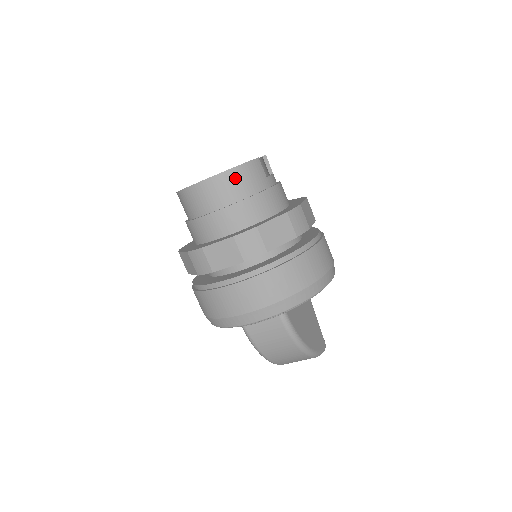
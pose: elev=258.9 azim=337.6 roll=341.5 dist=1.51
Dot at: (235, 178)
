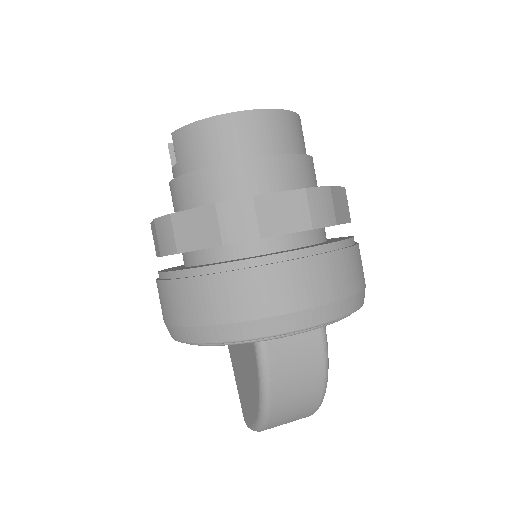
Dot at: (291, 124)
